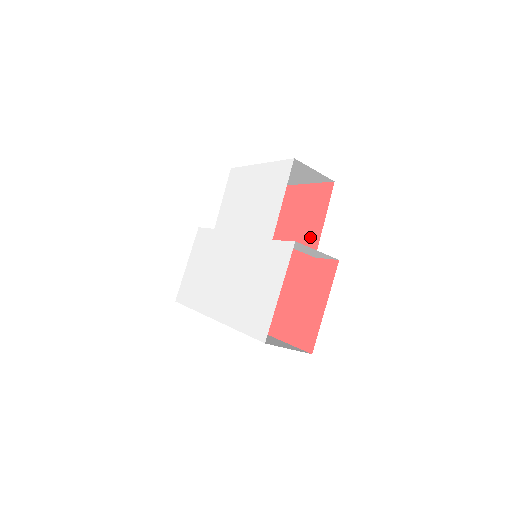
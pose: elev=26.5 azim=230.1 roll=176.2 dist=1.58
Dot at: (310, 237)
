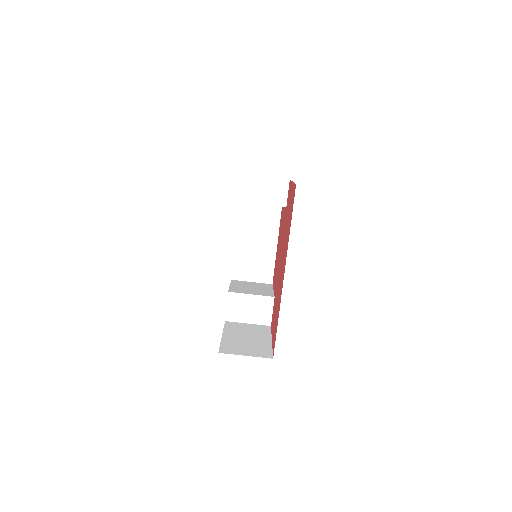
Dot at: (283, 219)
